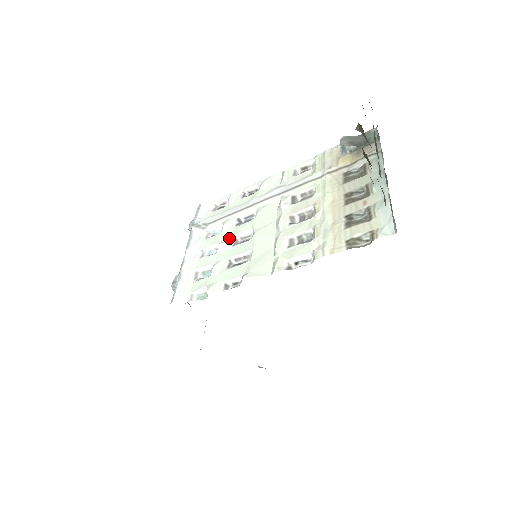
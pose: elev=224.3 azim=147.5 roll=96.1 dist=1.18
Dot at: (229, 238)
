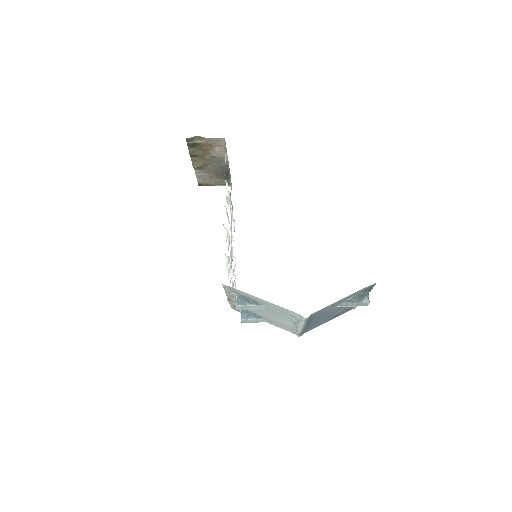
Dot at: occluded
